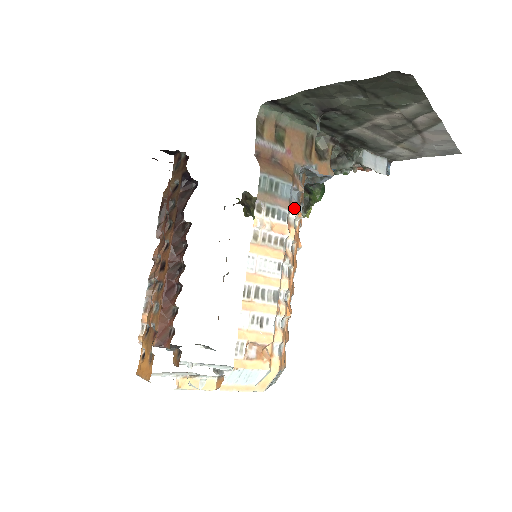
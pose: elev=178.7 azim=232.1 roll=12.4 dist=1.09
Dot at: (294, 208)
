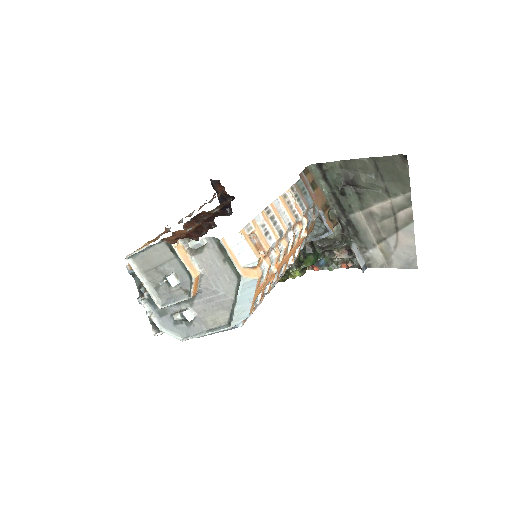
Dot at: (307, 219)
